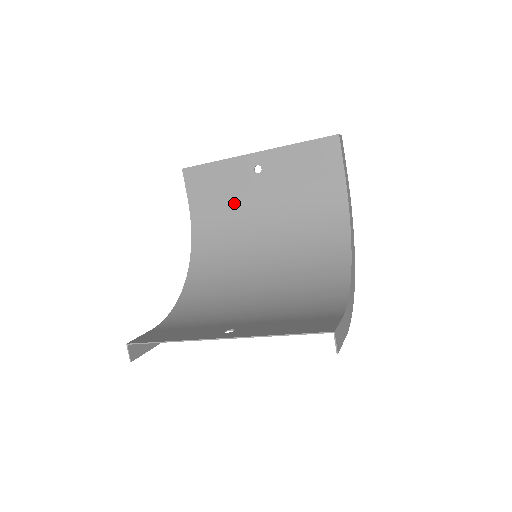
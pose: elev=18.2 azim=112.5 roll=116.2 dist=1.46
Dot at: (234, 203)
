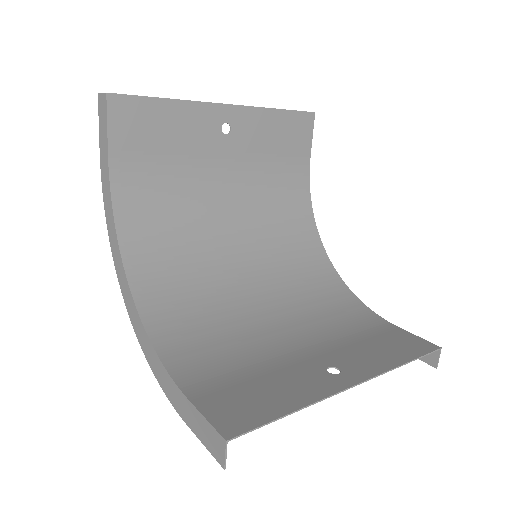
Dot at: (186, 170)
